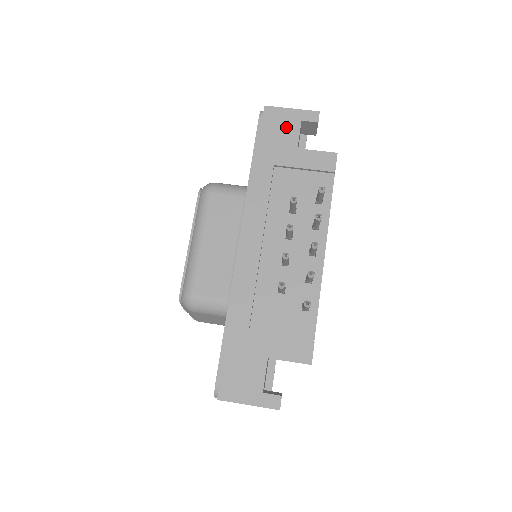
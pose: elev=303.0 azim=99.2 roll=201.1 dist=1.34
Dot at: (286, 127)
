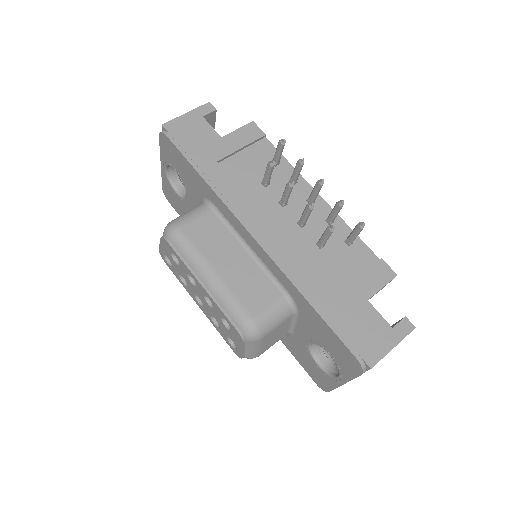
Dot at: (196, 129)
